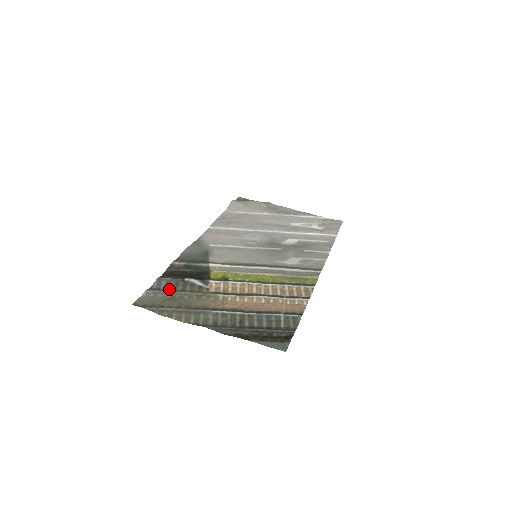
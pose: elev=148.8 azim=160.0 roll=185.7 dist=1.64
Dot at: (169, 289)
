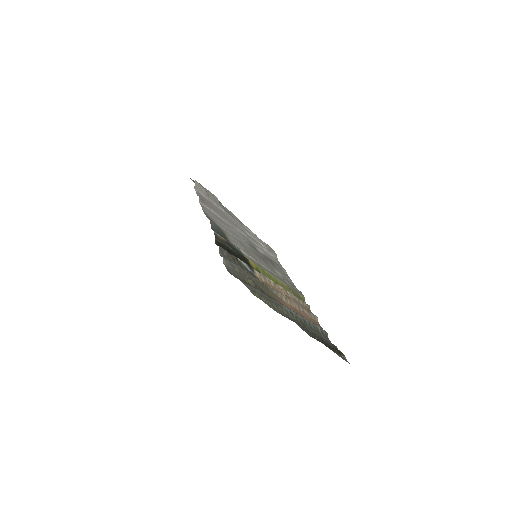
Dot at: occluded
